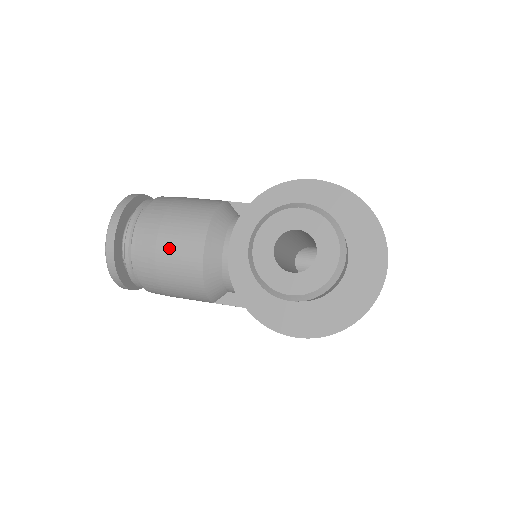
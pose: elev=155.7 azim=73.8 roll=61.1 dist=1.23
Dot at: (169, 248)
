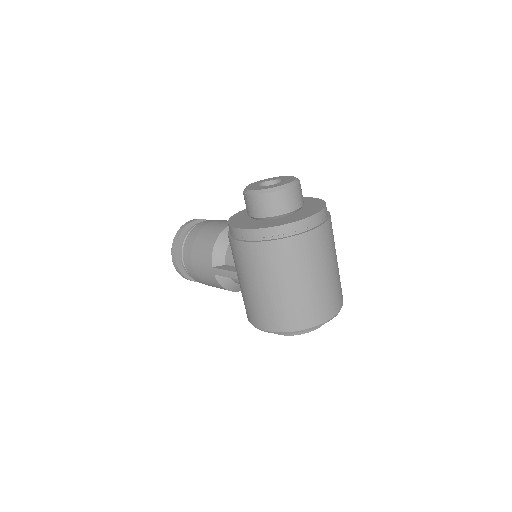
Dot at: (214, 224)
